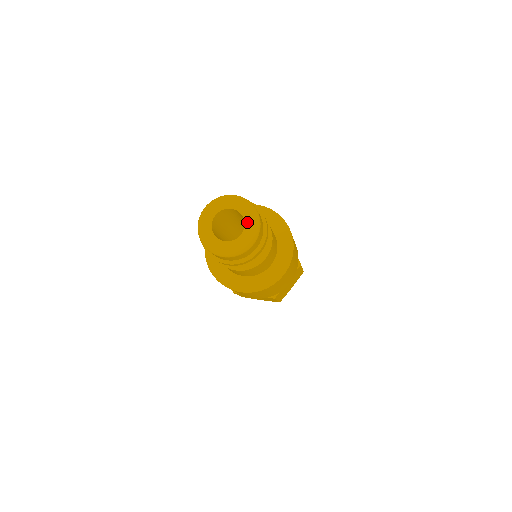
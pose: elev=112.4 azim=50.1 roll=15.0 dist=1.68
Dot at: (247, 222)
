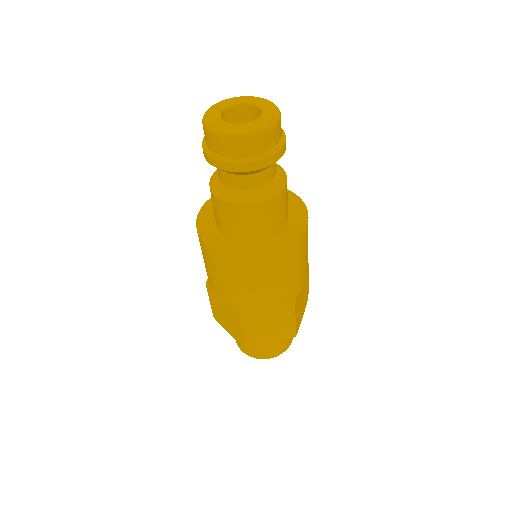
Dot at: (262, 106)
